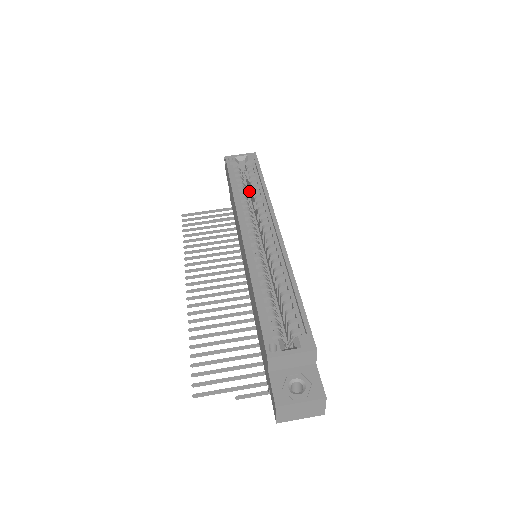
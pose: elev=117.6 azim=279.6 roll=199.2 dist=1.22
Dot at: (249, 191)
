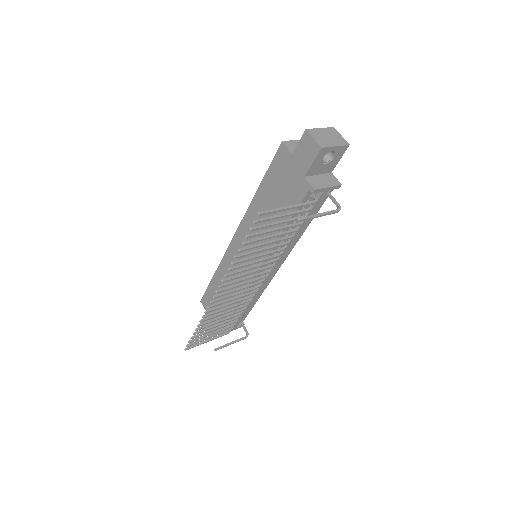
Dot at: occluded
